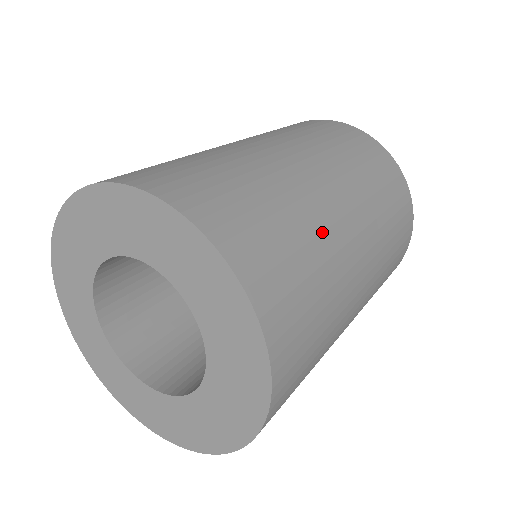
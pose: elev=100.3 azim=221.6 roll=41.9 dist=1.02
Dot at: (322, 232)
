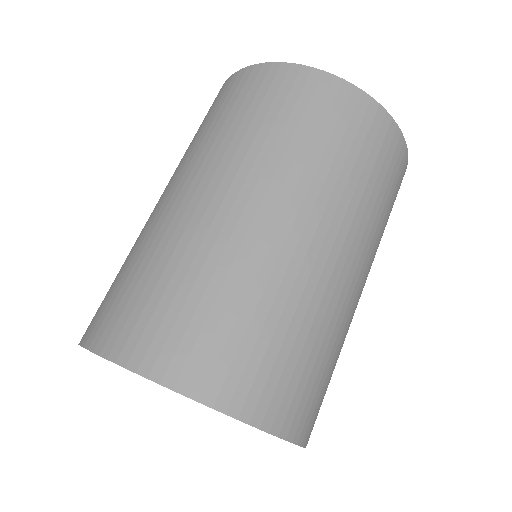
Dot at: (257, 272)
